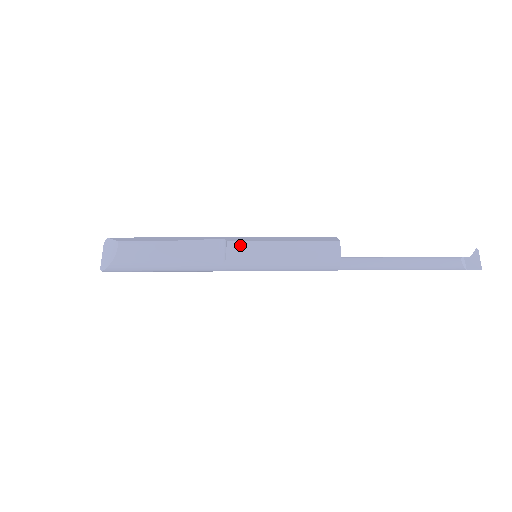
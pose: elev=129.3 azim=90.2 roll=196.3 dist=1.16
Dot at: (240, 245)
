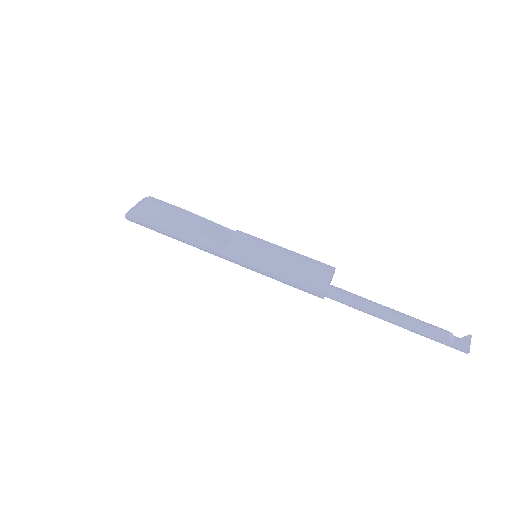
Dot at: (246, 236)
